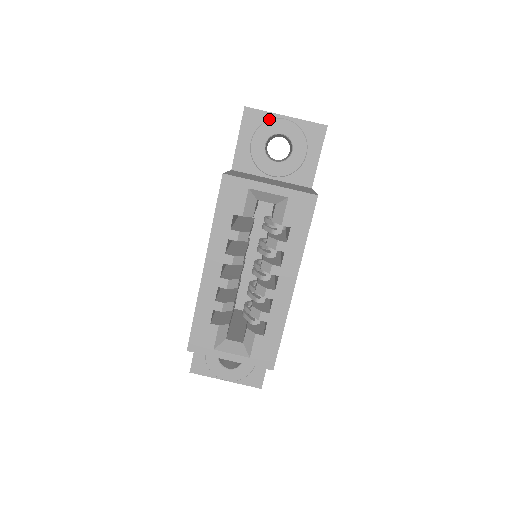
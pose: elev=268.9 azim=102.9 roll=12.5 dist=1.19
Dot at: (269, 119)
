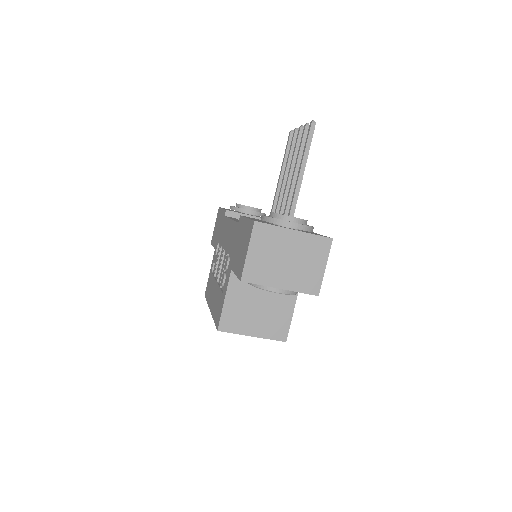
Dot at: (264, 285)
